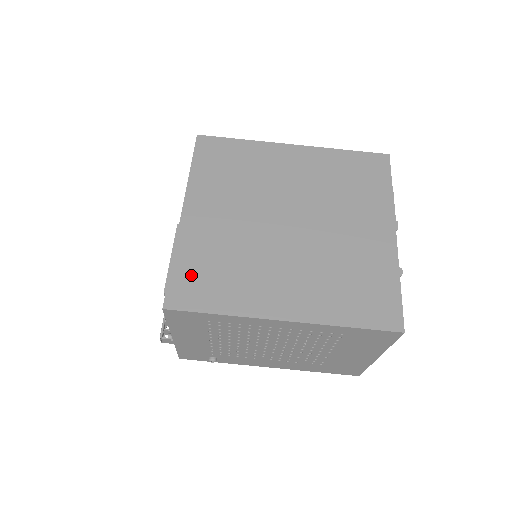
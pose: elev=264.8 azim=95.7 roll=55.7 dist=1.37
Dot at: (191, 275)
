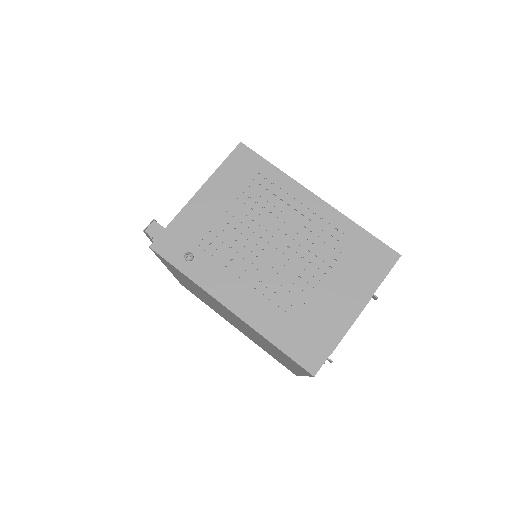
Dot at: occluded
